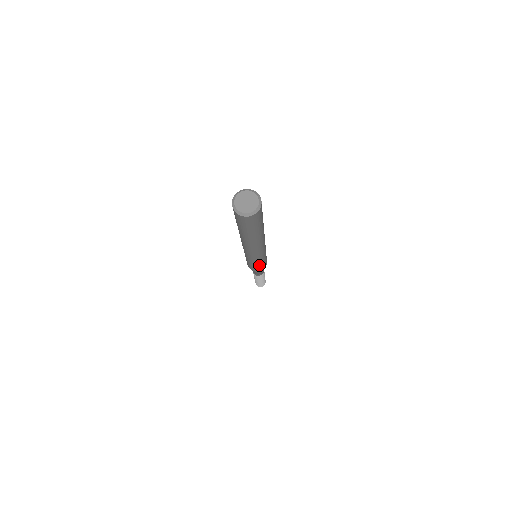
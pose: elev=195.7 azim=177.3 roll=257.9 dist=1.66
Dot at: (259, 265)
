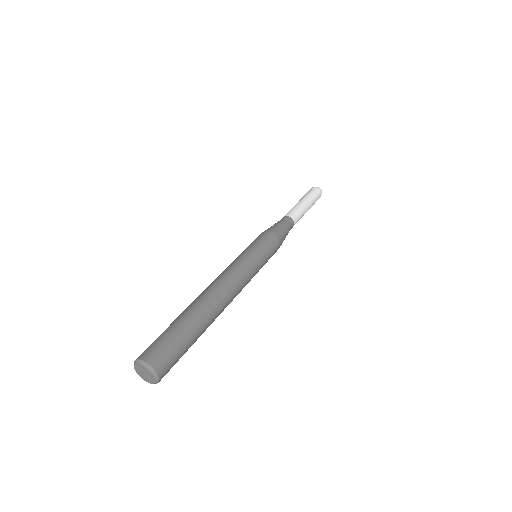
Dot at: occluded
